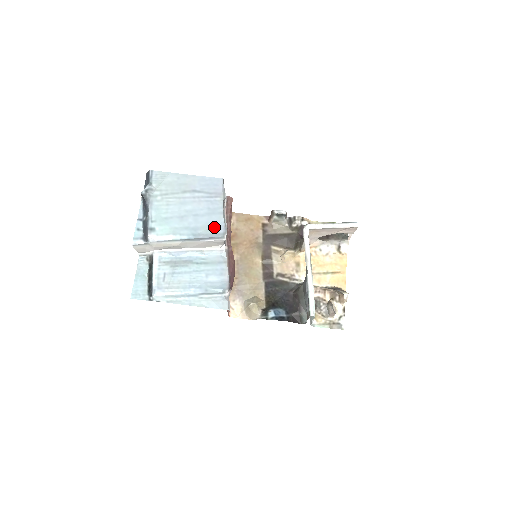
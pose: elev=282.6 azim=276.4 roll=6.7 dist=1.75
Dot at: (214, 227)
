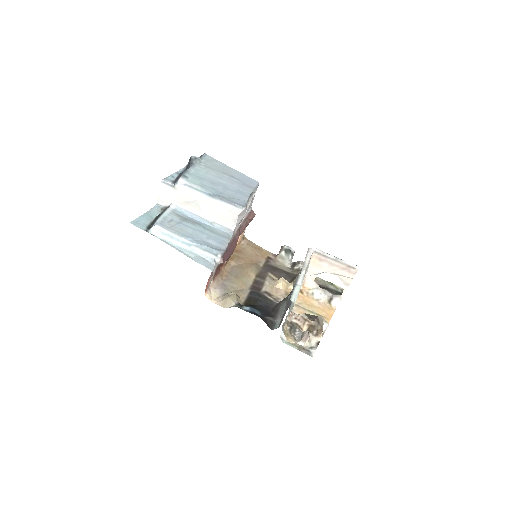
Dot at: (237, 199)
